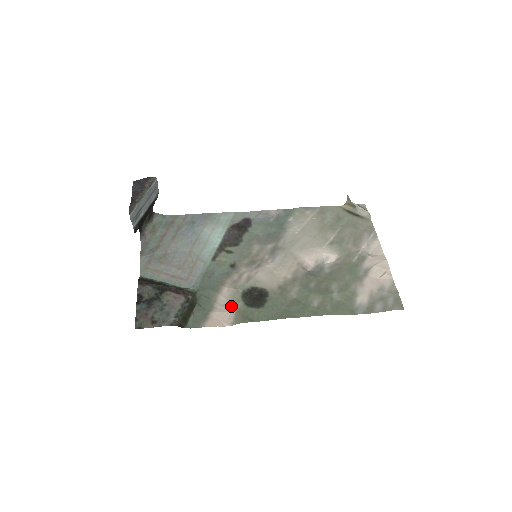
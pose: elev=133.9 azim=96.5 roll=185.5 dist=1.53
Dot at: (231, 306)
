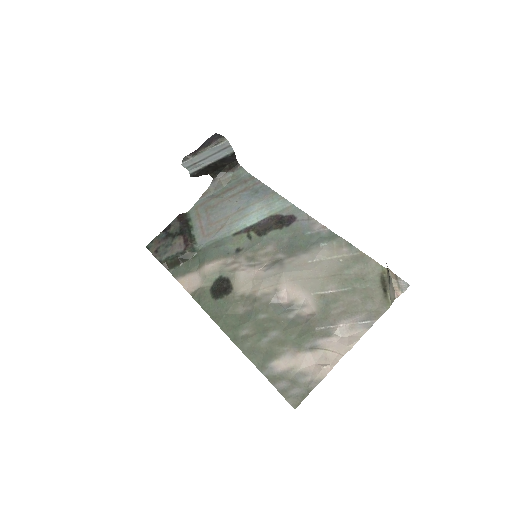
Dot at: (203, 280)
